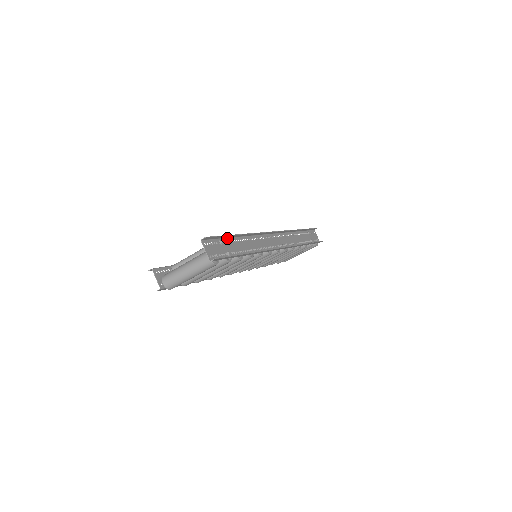
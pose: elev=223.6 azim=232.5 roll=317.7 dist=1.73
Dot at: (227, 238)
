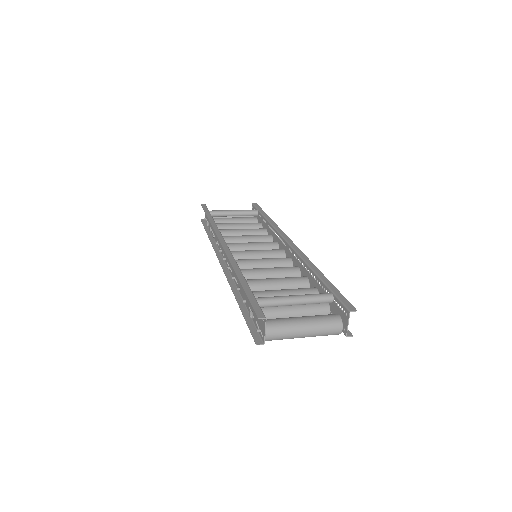
Dot at: (326, 285)
